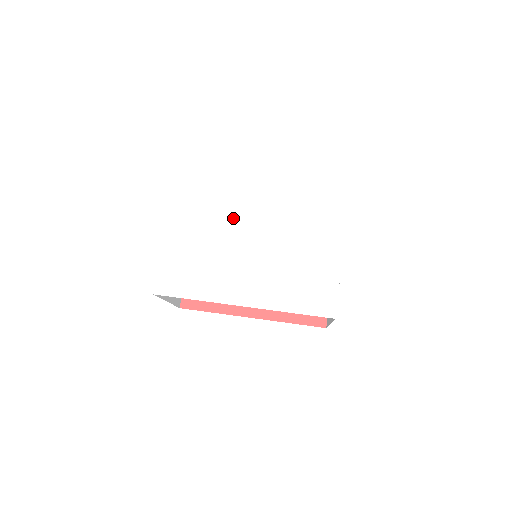
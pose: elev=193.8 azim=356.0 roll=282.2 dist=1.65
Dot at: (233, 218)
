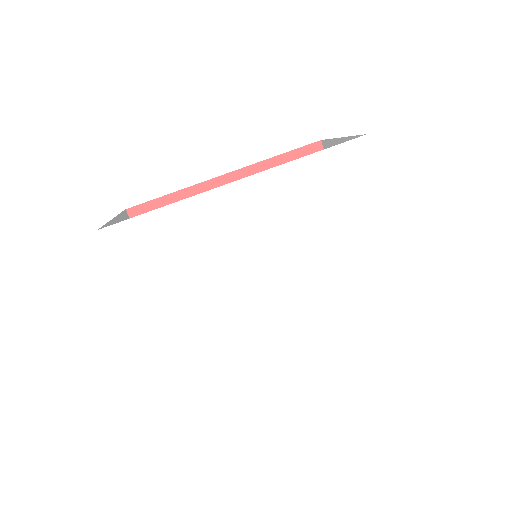
Dot at: (221, 253)
